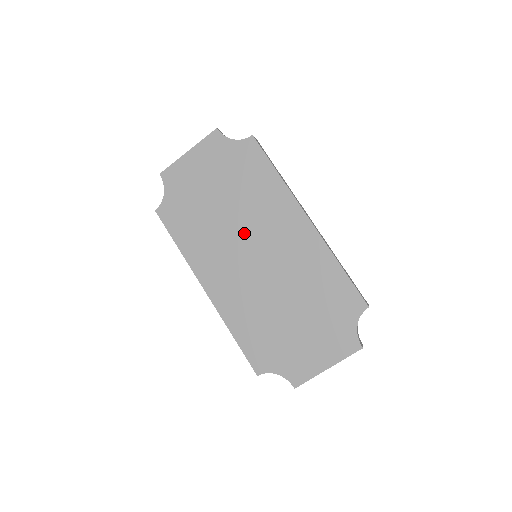
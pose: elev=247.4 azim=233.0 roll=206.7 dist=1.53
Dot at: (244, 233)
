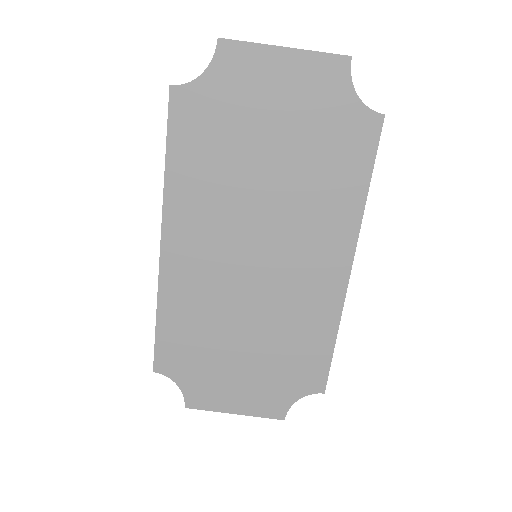
Dot at: (266, 222)
